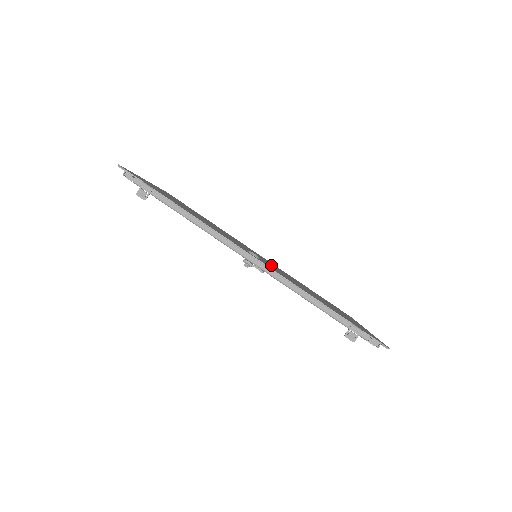
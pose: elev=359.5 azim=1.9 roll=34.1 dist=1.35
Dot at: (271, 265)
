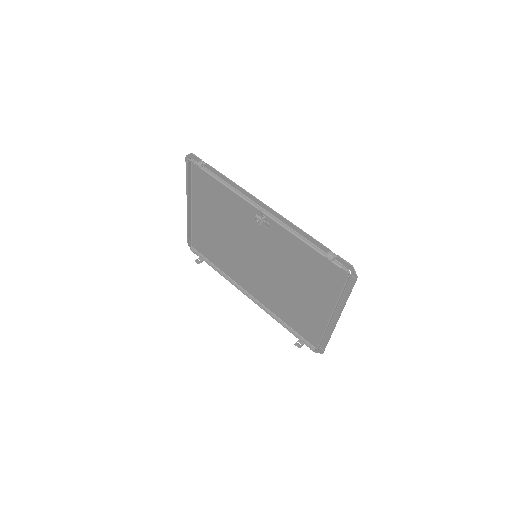
Dot at: (267, 260)
